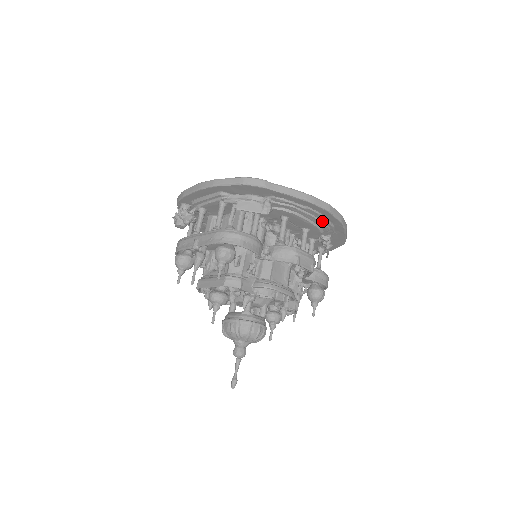
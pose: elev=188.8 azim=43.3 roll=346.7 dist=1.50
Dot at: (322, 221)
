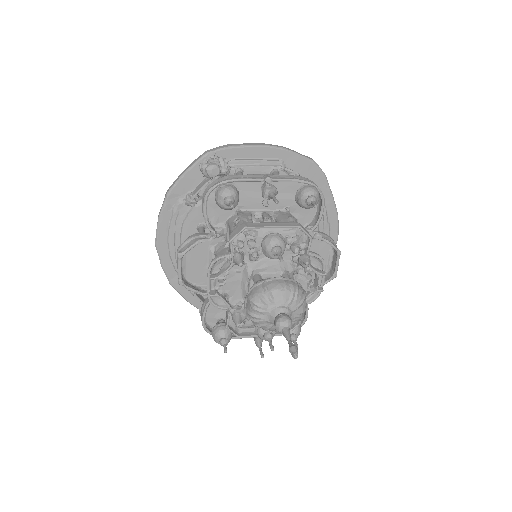
Dot at: occluded
